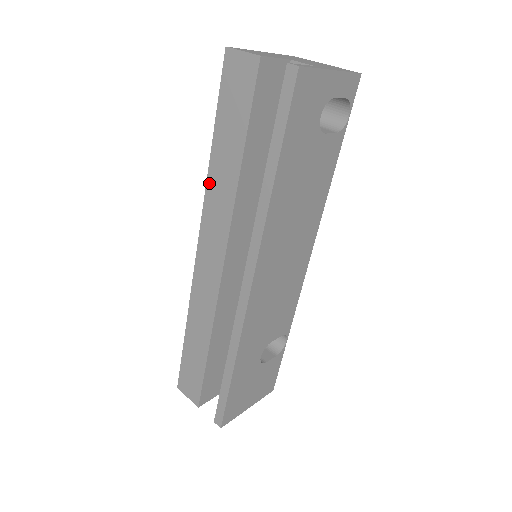
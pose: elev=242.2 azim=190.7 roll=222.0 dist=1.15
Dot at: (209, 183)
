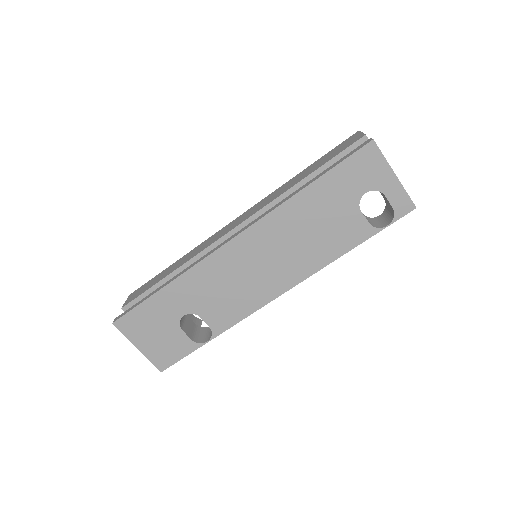
Dot at: (281, 187)
